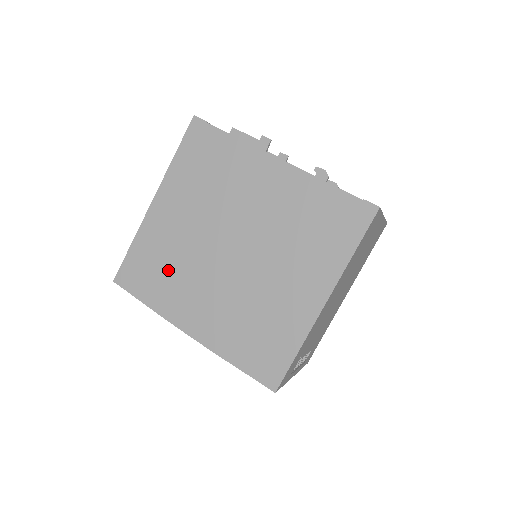
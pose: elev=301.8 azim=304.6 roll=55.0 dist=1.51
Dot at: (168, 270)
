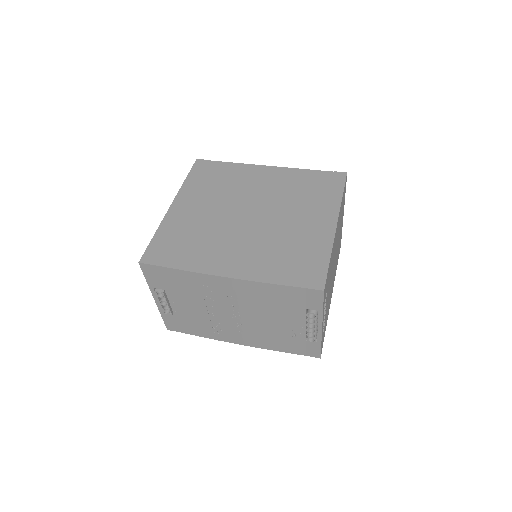
Dot at: (195, 241)
